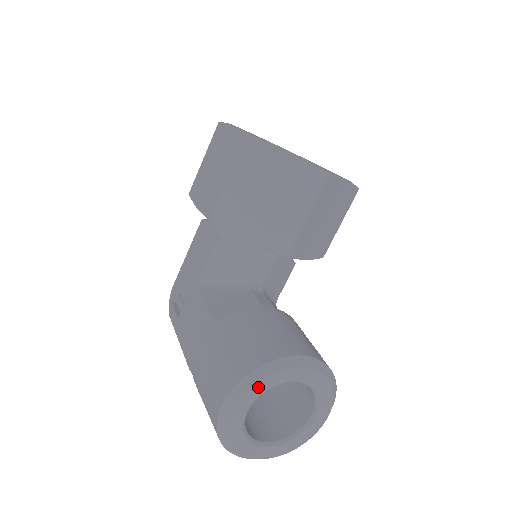
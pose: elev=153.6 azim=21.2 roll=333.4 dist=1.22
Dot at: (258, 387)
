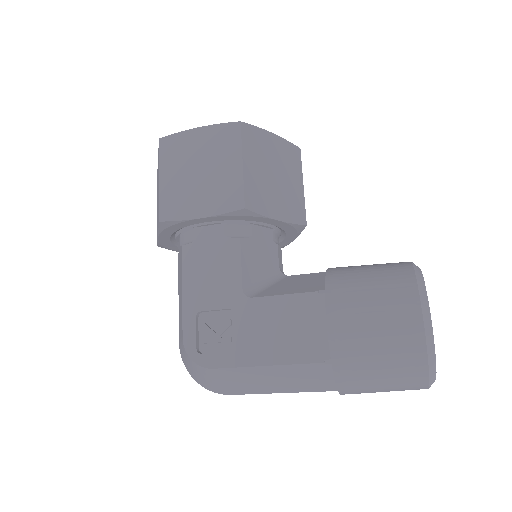
Dot at: (425, 290)
